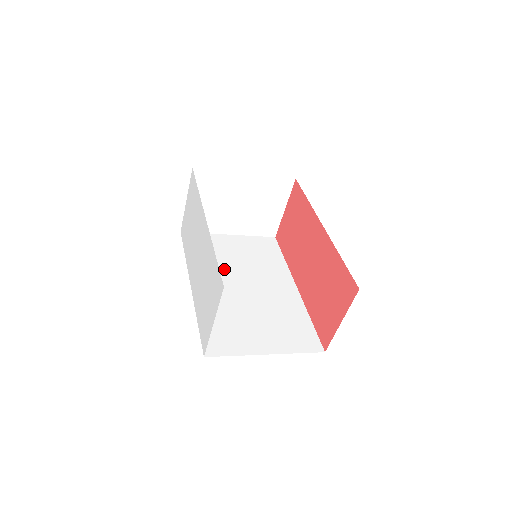
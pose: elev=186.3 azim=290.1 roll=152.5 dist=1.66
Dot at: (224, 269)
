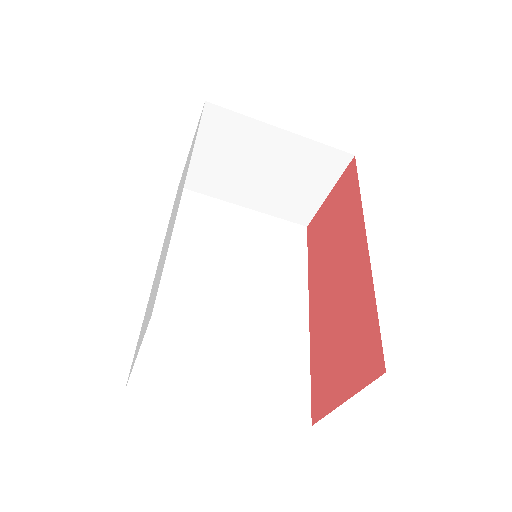
Dot at: (215, 256)
